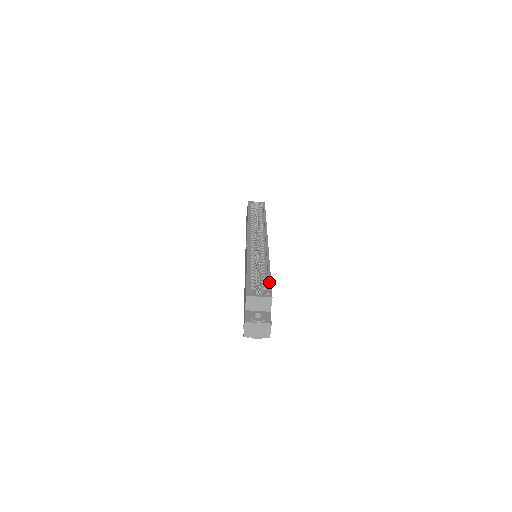
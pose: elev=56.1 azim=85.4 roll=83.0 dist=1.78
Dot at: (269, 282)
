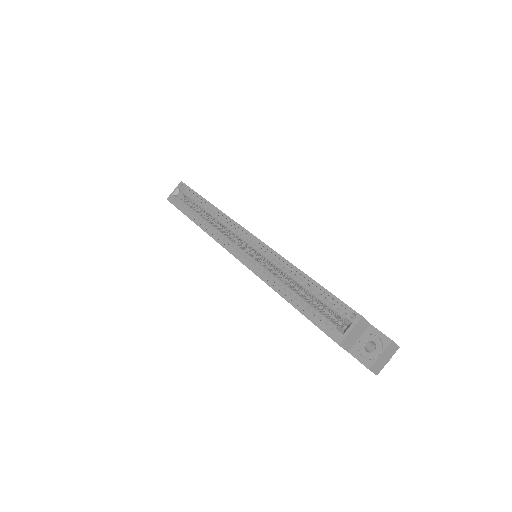
Dot at: (331, 297)
